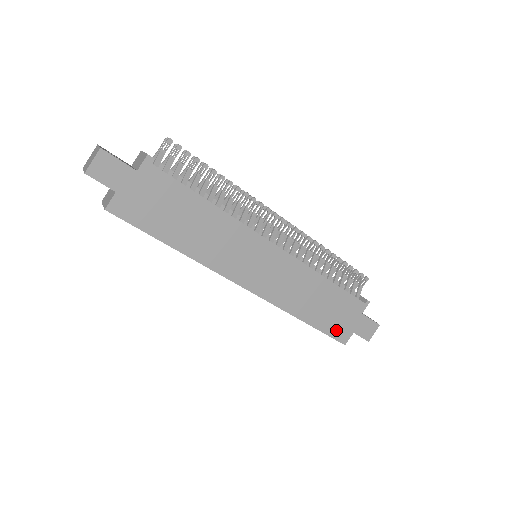
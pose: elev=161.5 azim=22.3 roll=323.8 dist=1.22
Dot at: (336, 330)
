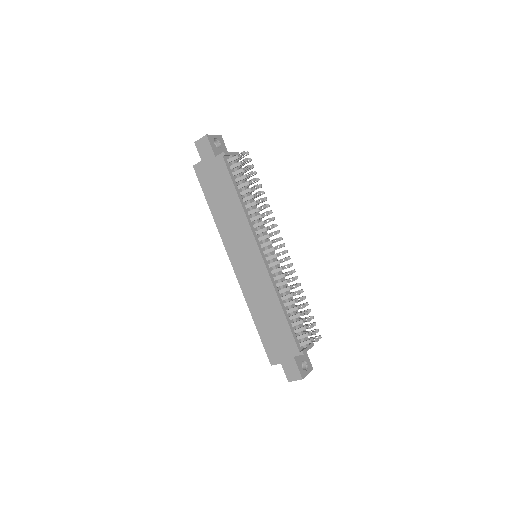
Dot at: (271, 348)
